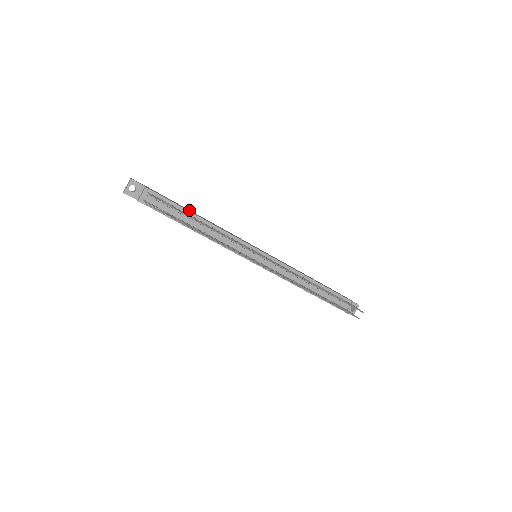
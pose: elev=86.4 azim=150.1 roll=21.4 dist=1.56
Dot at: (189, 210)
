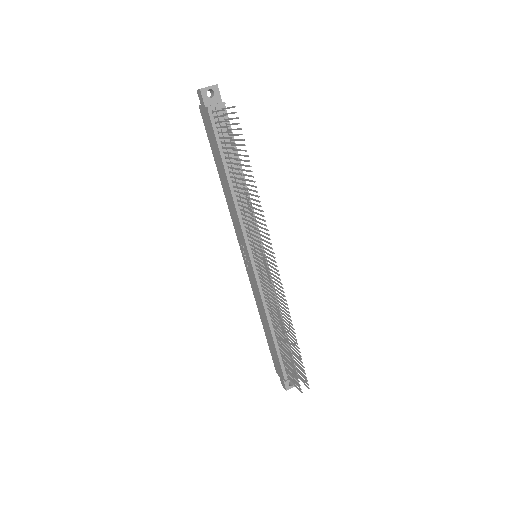
Dot at: occluded
